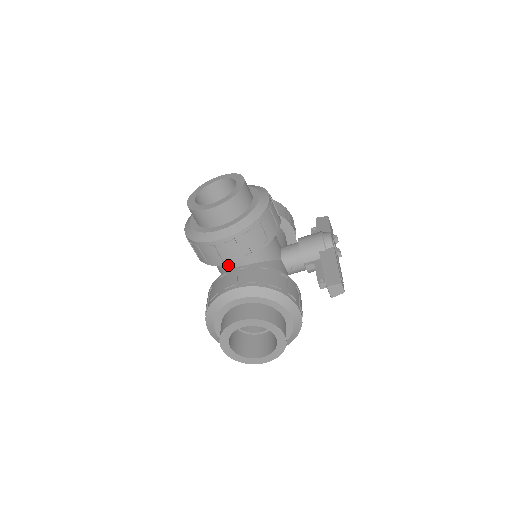
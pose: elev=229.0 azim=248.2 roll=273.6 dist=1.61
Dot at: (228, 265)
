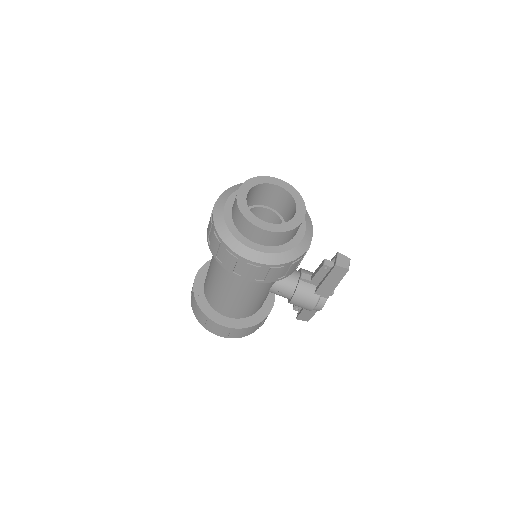
Dot at: occluded
